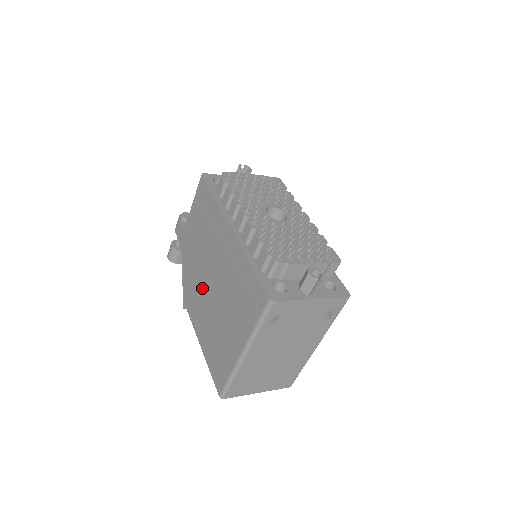
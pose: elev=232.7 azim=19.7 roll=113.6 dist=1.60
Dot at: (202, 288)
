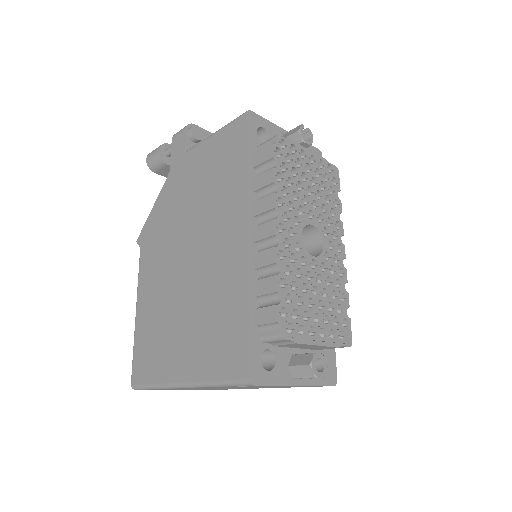
Dot at: (171, 252)
